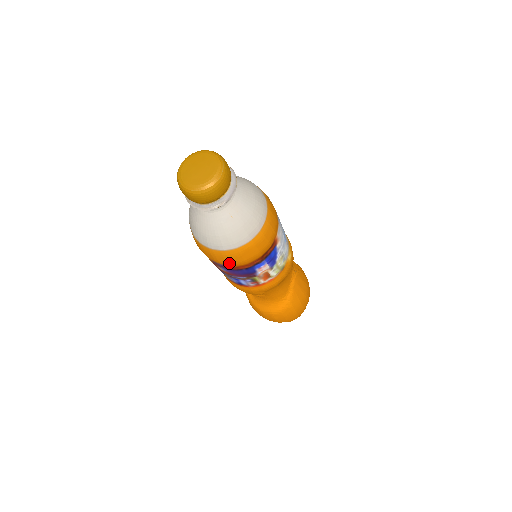
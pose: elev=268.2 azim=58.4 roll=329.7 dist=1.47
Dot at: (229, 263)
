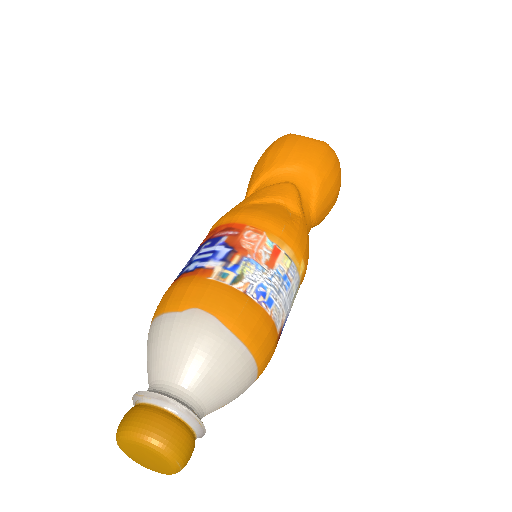
Dot at: occluded
